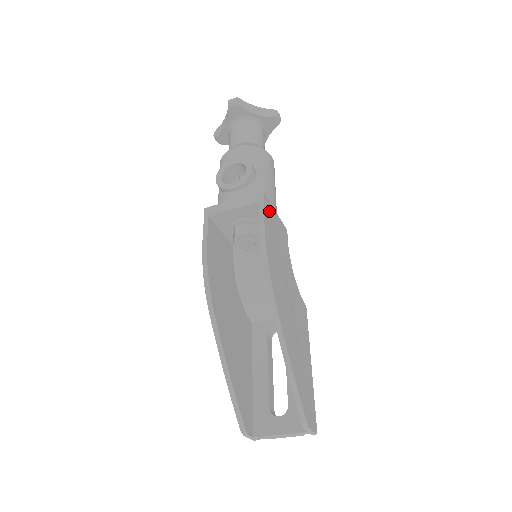
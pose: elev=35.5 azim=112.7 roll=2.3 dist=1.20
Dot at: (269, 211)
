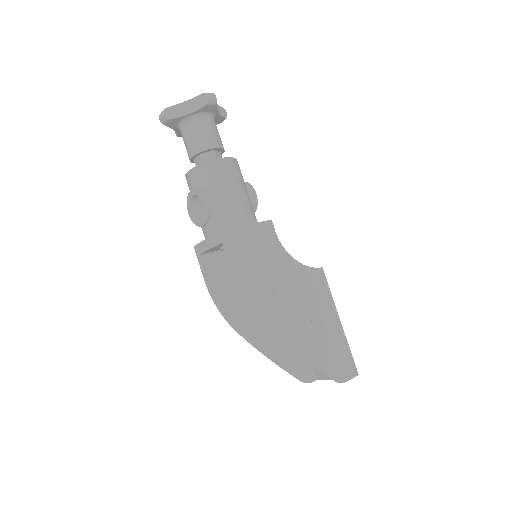
Dot at: (236, 240)
